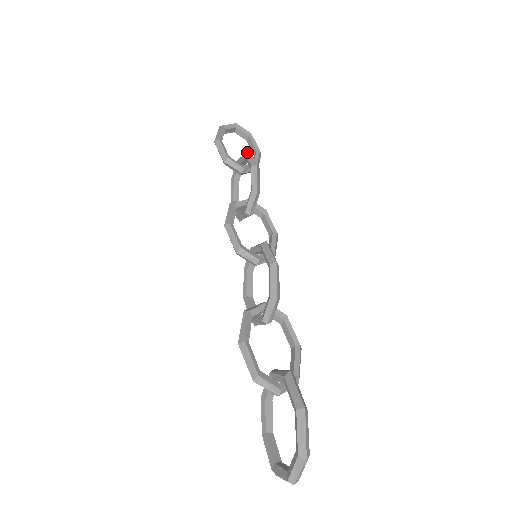
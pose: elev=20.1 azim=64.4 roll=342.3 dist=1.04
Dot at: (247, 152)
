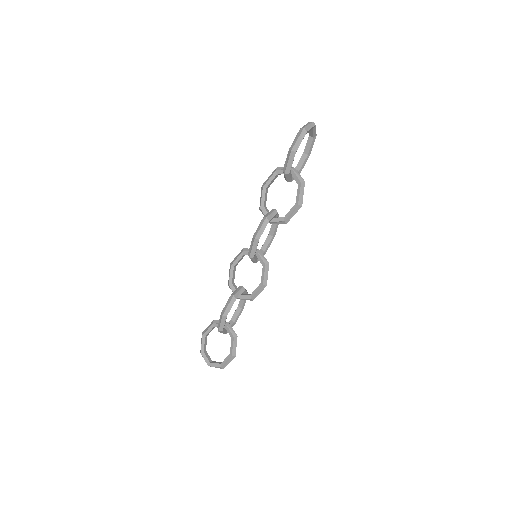
Dot at: (303, 182)
